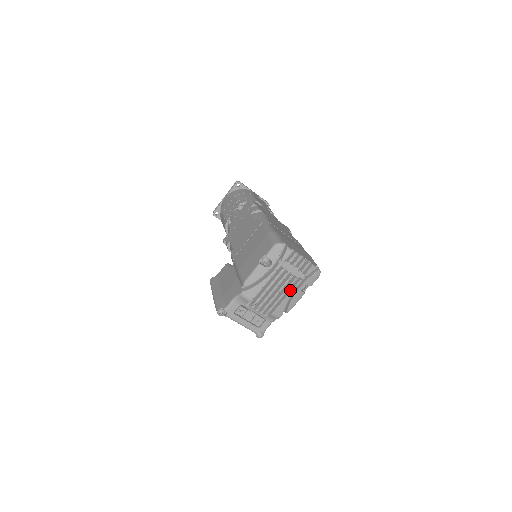
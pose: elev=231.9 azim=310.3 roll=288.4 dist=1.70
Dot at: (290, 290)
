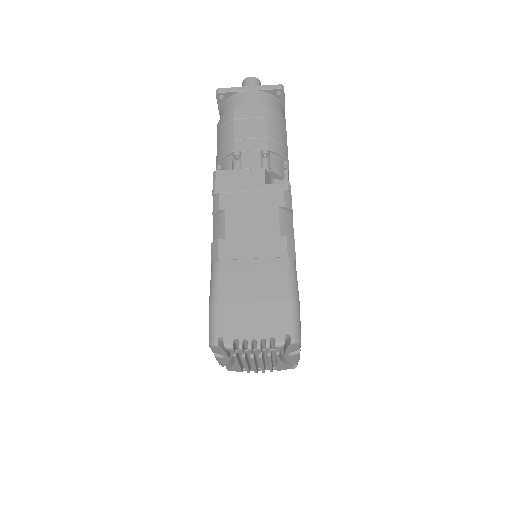
Dot at: occluded
